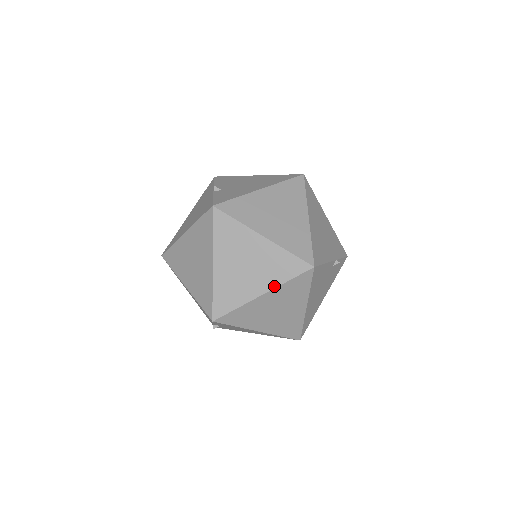
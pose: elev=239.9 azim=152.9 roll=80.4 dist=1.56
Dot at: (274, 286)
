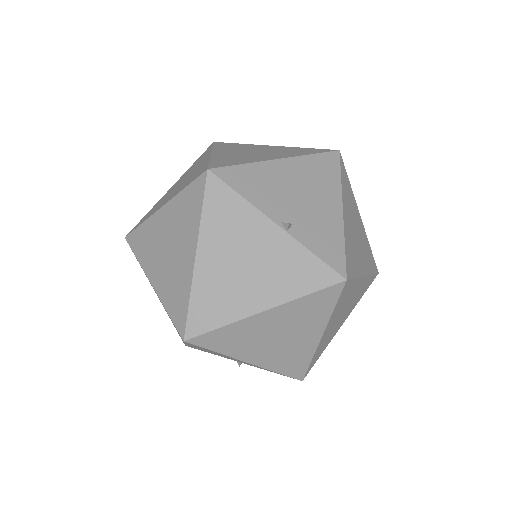
Dot at: occluded
